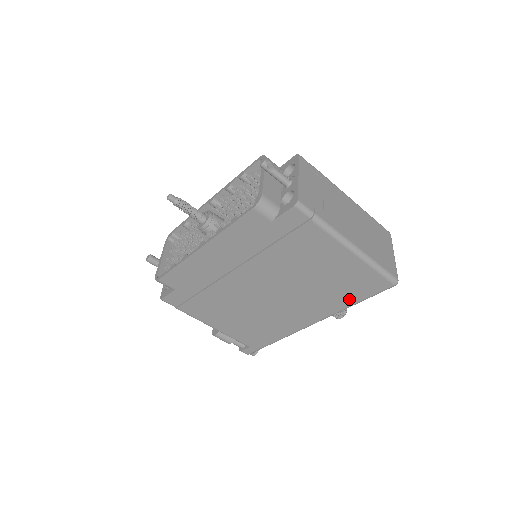
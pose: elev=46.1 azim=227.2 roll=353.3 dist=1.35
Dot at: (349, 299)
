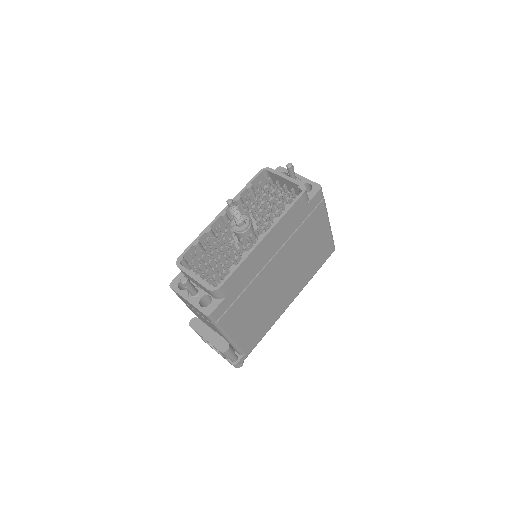
Dot at: (314, 270)
